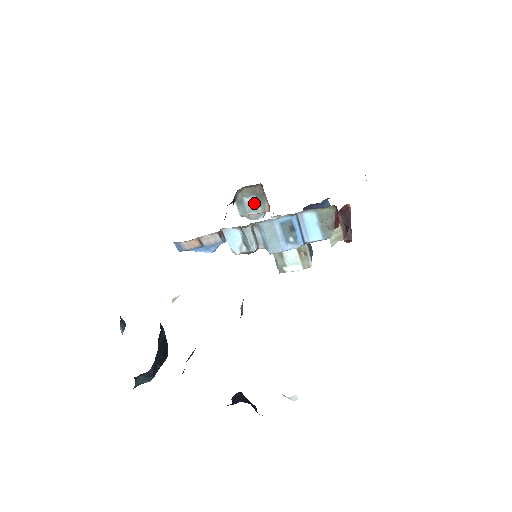
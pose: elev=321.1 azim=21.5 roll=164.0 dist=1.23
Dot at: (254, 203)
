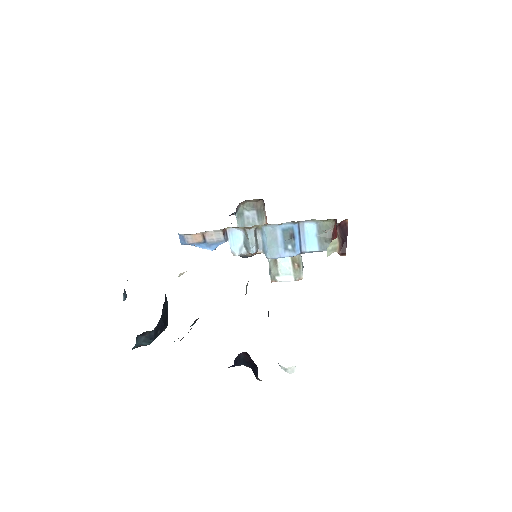
Dot at: (253, 217)
